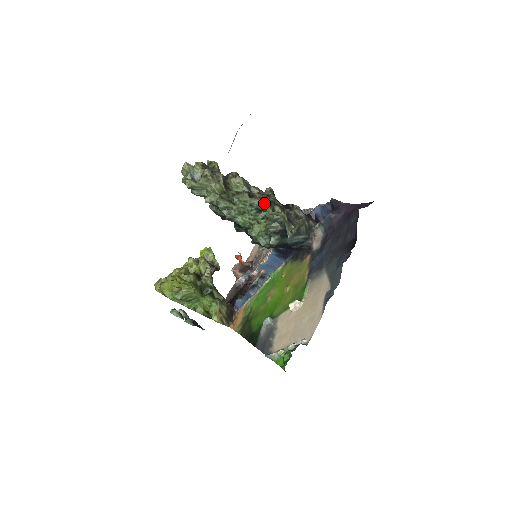
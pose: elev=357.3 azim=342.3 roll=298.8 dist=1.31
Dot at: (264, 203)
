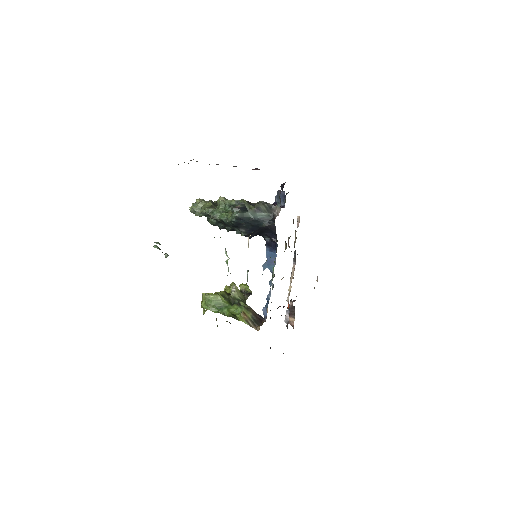
Dot at: (233, 200)
